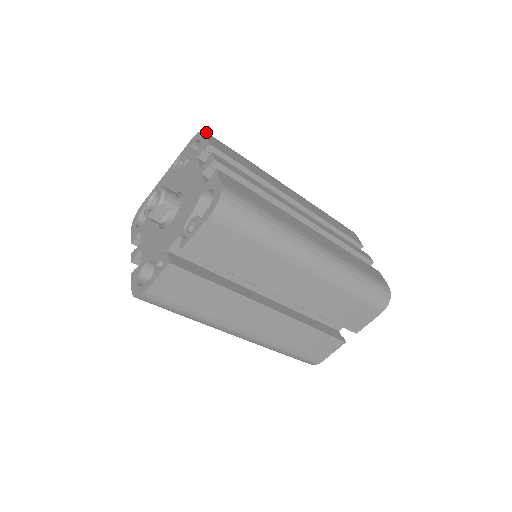
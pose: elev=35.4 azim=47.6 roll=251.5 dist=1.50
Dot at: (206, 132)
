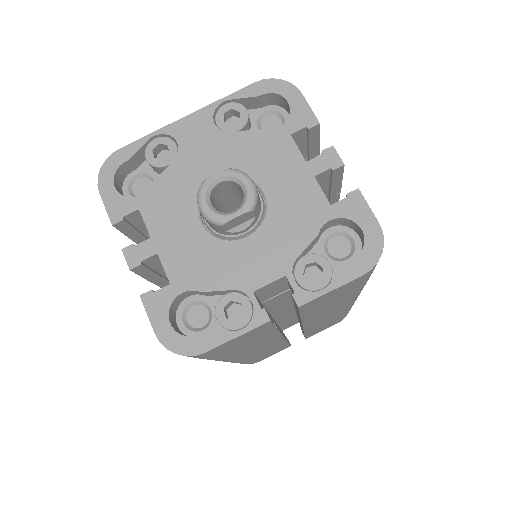
Dot at: (298, 90)
